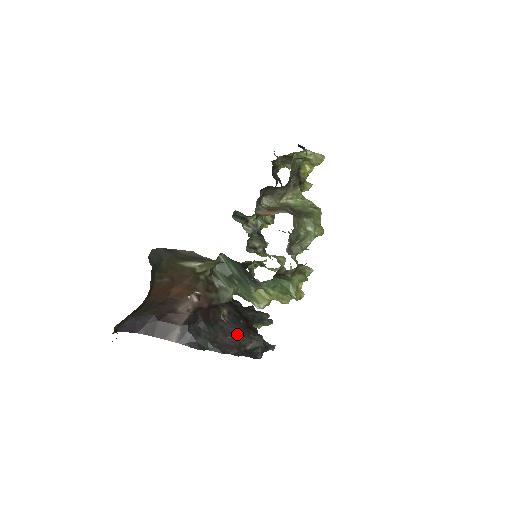
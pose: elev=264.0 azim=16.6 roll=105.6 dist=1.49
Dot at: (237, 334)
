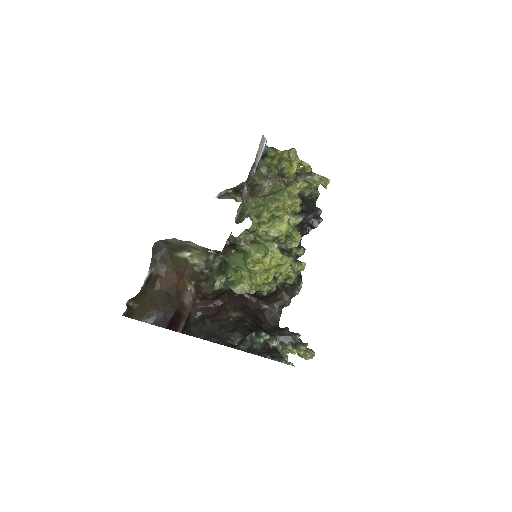
Dot at: (231, 329)
